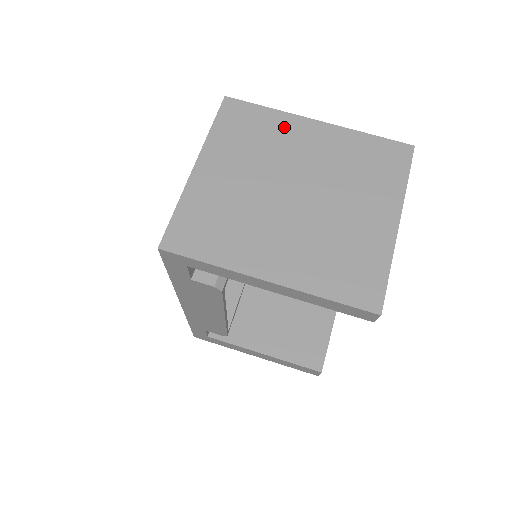
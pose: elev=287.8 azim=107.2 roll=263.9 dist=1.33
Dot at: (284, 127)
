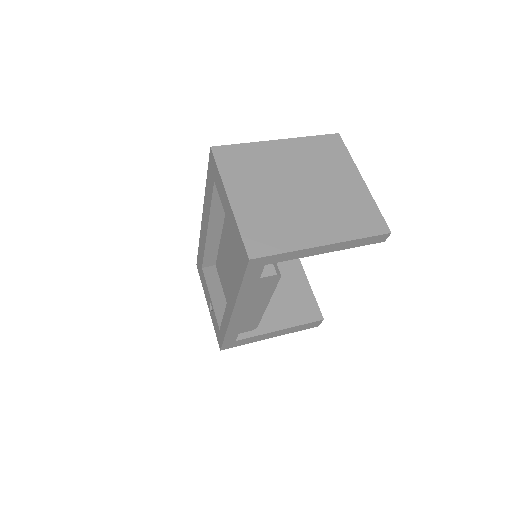
Dot at: (262, 152)
